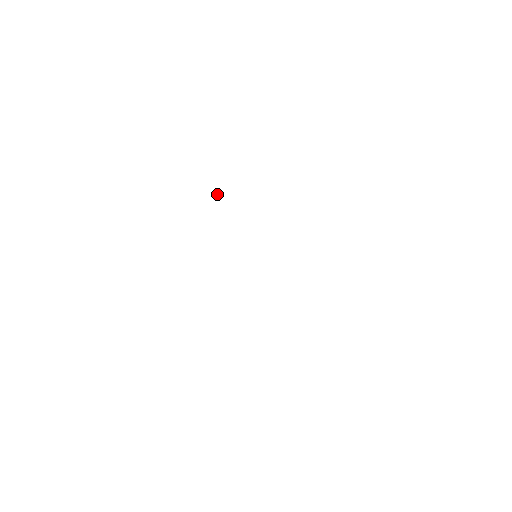
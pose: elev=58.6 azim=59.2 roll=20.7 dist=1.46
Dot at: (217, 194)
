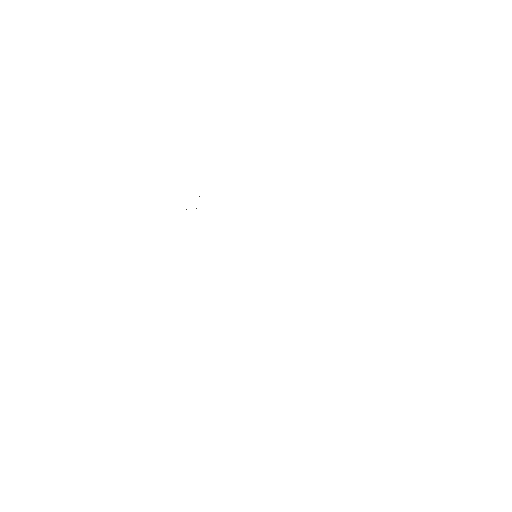
Dot at: occluded
